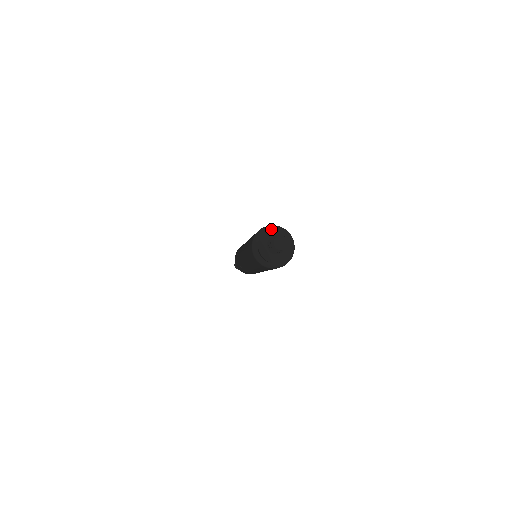
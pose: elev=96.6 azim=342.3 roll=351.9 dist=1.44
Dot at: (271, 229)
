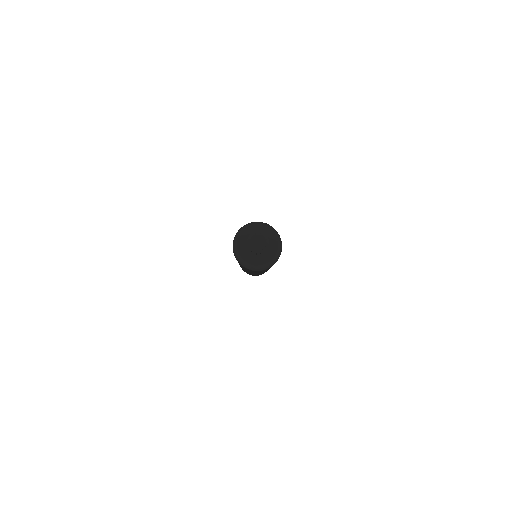
Dot at: (268, 229)
